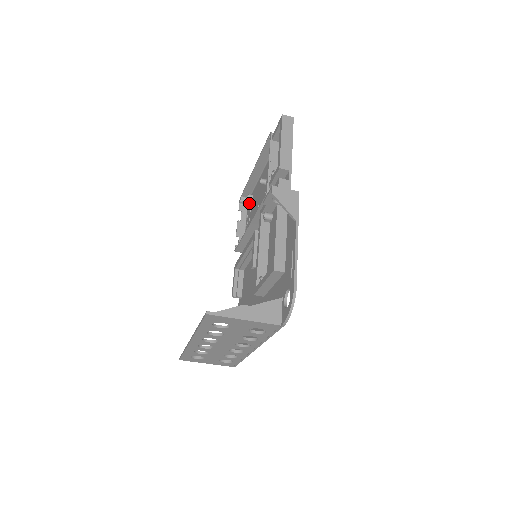
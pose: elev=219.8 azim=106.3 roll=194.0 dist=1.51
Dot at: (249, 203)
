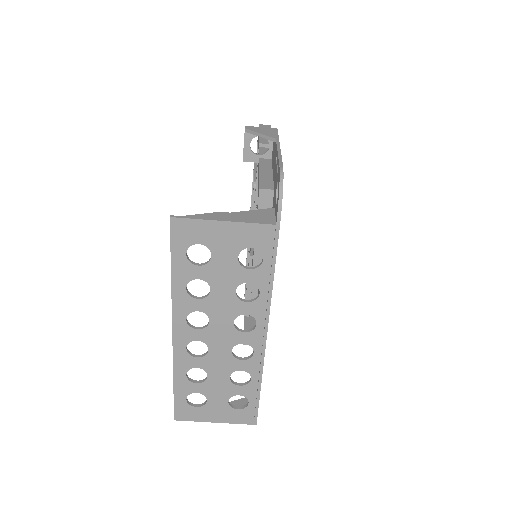
Dot at: occluded
